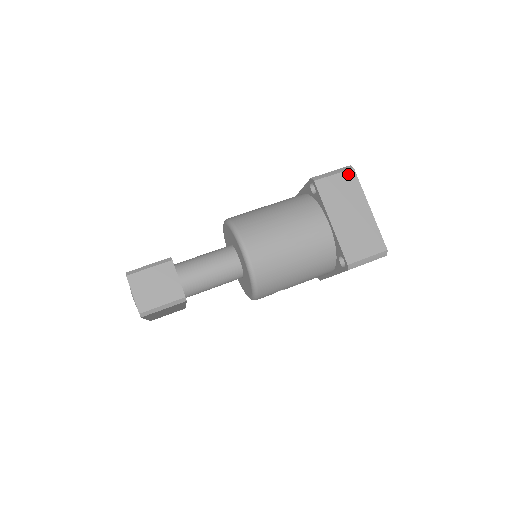
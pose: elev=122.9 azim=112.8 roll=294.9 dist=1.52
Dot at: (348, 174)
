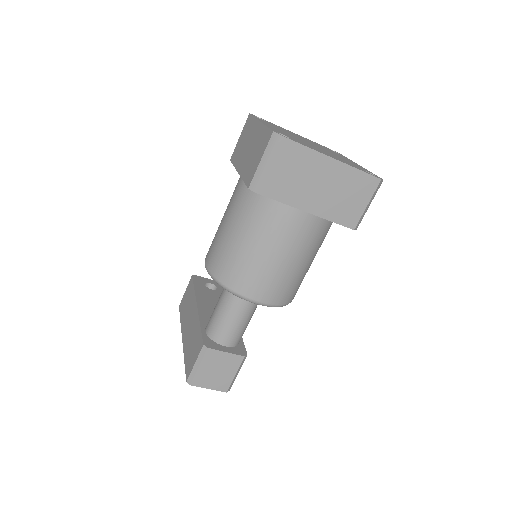
Dot at: (281, 149)
